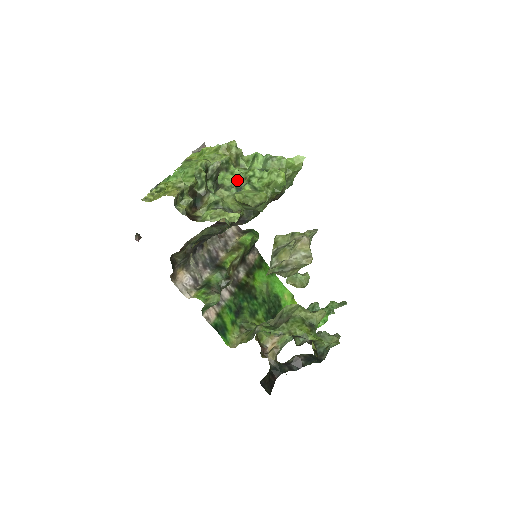
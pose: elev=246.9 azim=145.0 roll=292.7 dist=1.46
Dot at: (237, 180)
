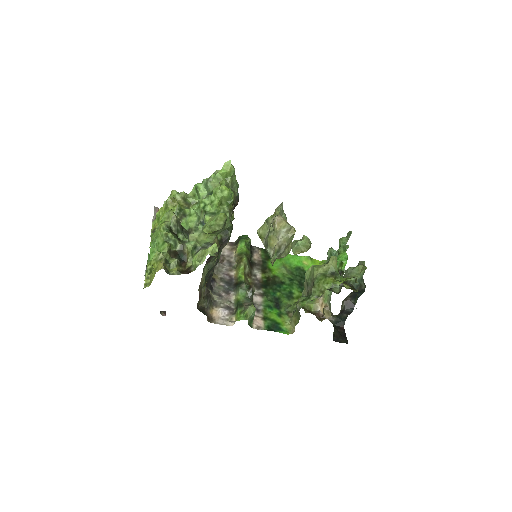
Dot at: (197, 217)
